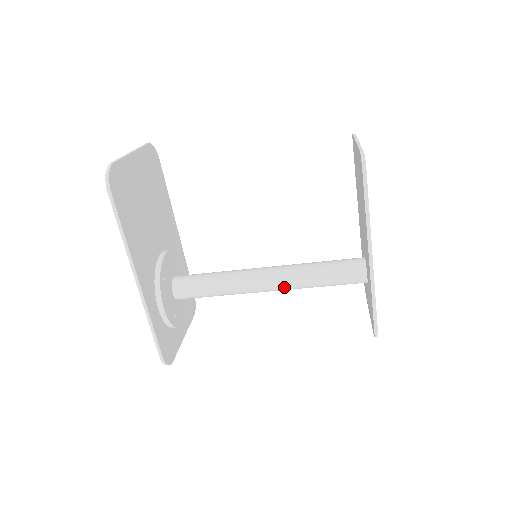
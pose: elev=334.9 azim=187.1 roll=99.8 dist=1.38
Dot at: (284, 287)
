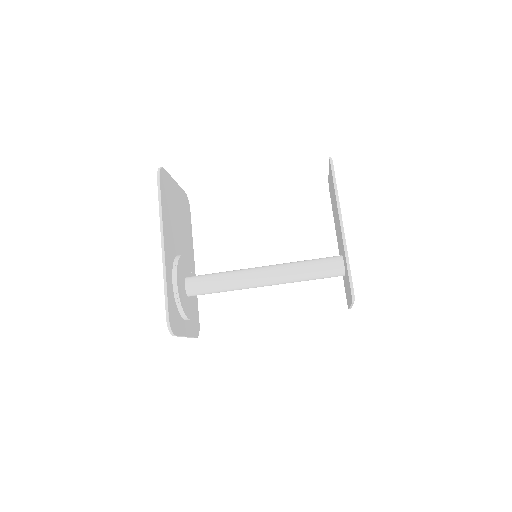
Dot at: (277, 277)
